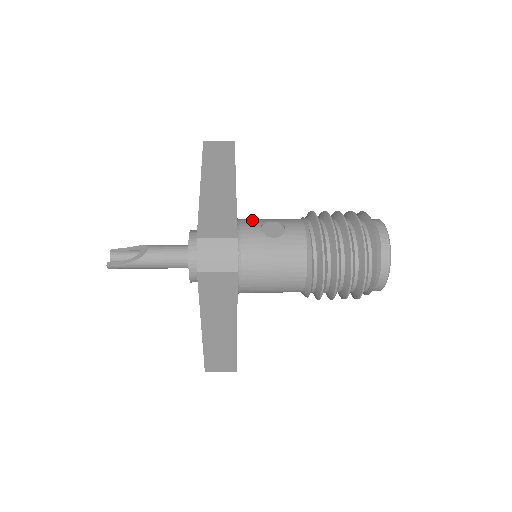
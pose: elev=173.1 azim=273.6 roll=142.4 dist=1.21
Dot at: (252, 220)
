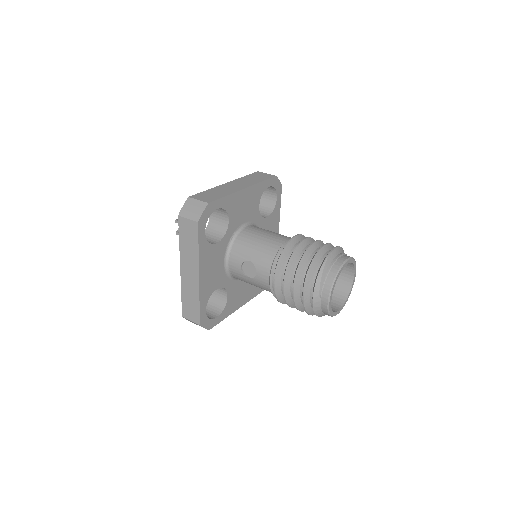
Dot at: (238, 253)
